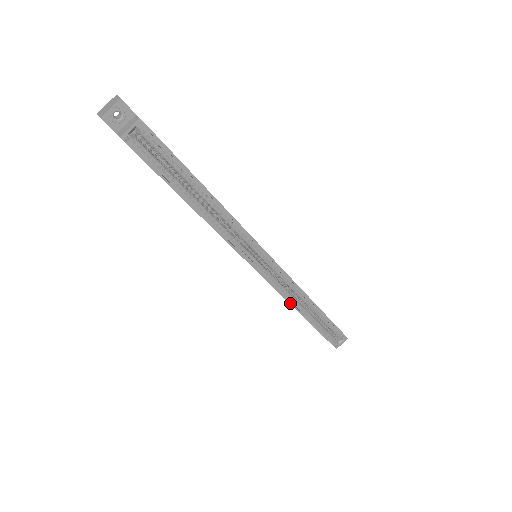
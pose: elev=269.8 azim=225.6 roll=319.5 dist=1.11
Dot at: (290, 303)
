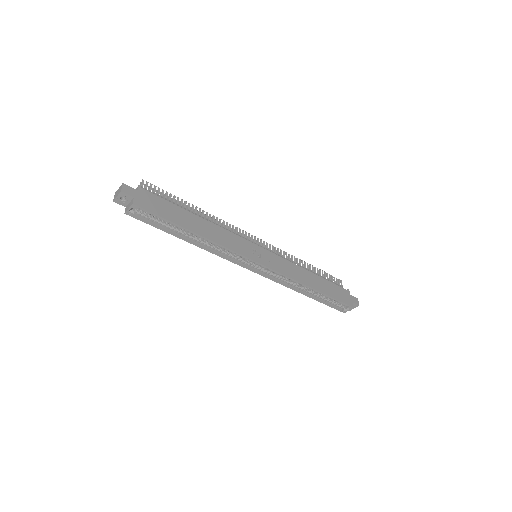
Dot at: (287, 287)
